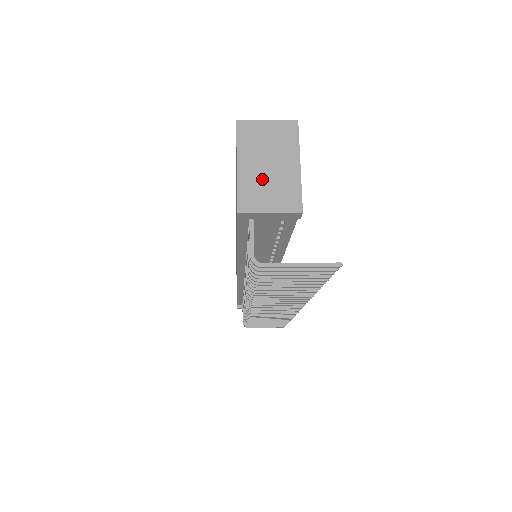
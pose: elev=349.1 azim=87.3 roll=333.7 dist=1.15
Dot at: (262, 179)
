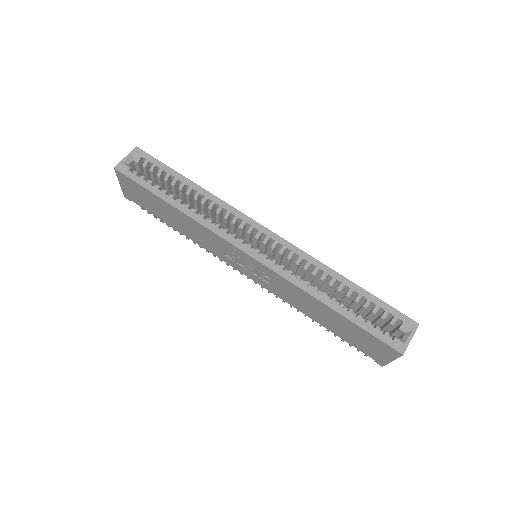
Dot at: occluded
